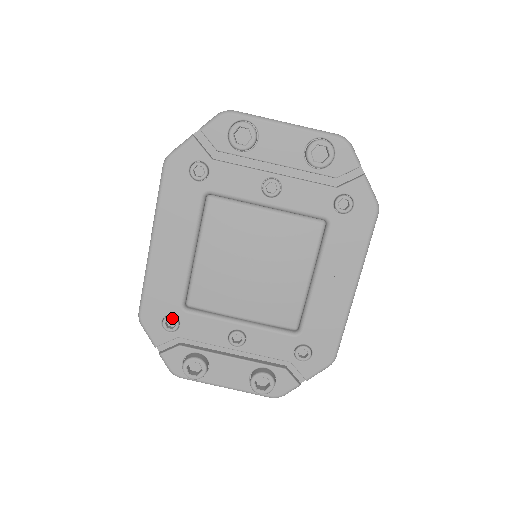
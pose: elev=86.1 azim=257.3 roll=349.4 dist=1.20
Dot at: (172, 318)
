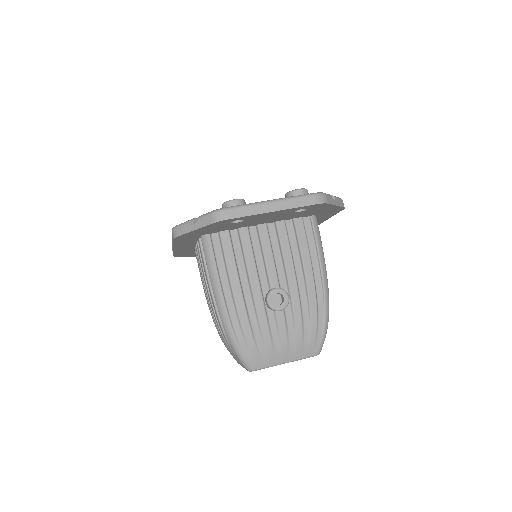
Dot at: occluded
